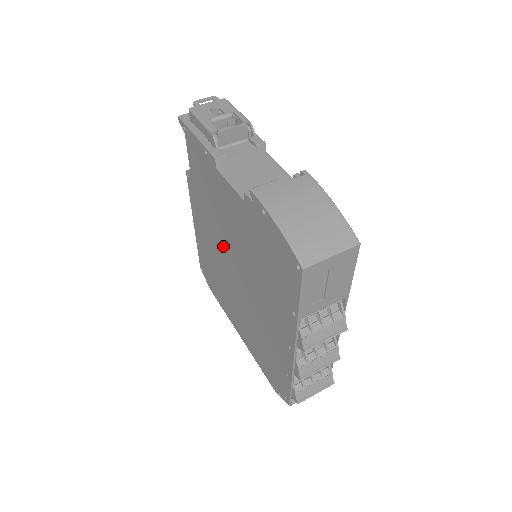
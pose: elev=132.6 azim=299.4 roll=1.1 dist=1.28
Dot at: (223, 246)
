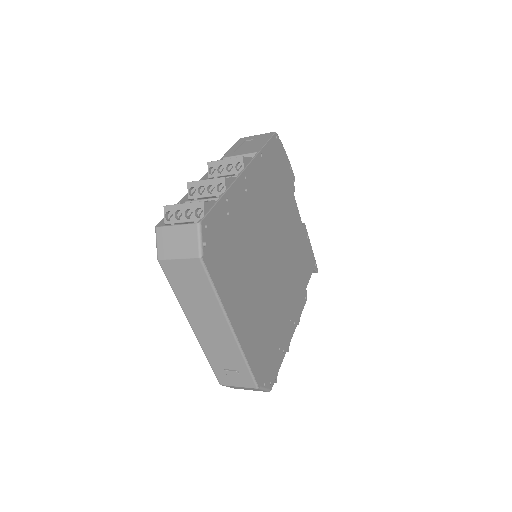
Dot at: occluded
